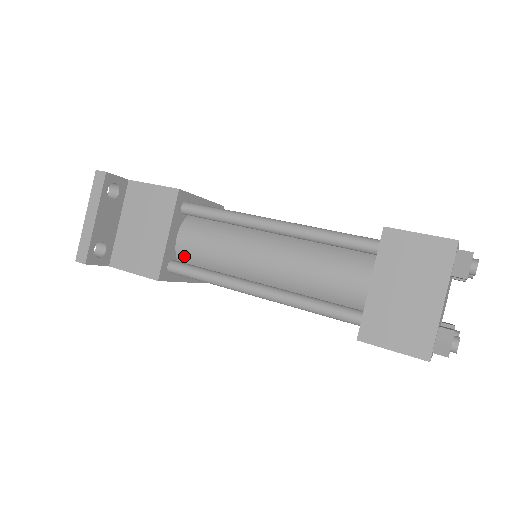
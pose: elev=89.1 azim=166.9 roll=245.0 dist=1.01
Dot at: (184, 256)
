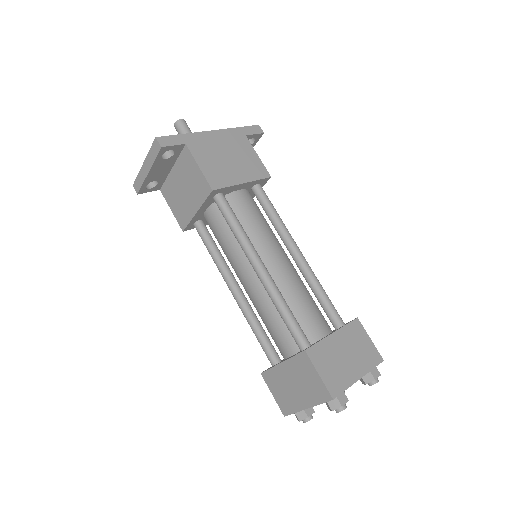
Dot at: (208, 223)
